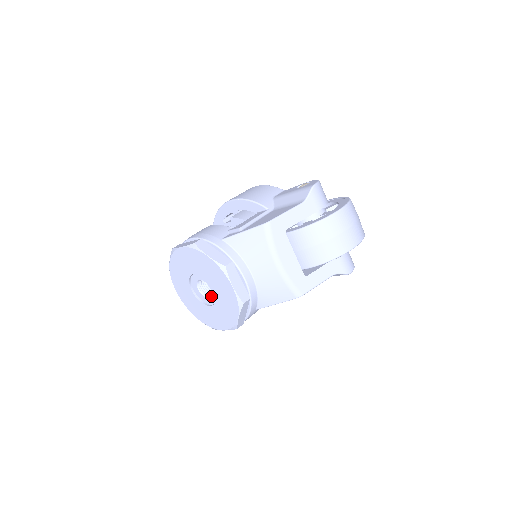
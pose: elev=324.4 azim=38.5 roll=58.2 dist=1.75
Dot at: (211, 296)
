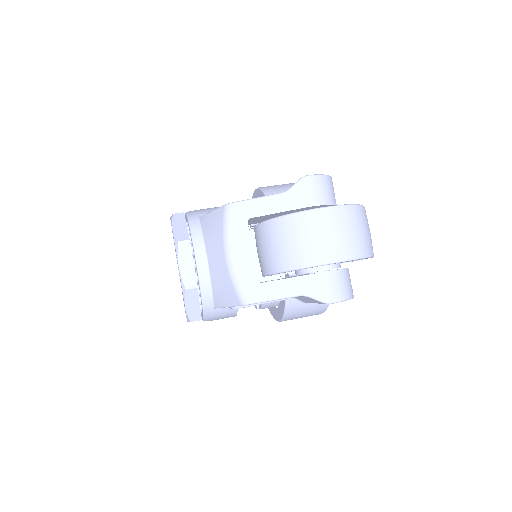
Dot at: occluded
